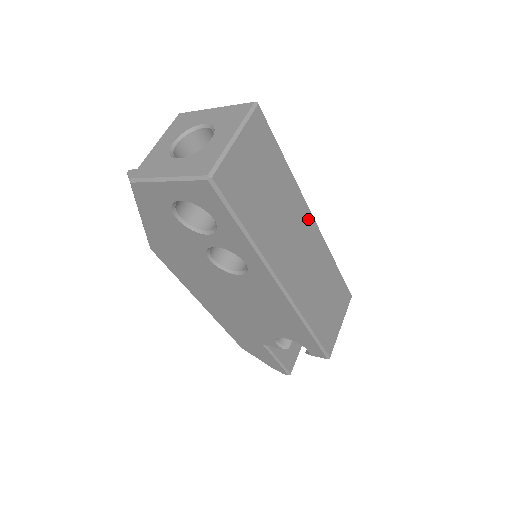
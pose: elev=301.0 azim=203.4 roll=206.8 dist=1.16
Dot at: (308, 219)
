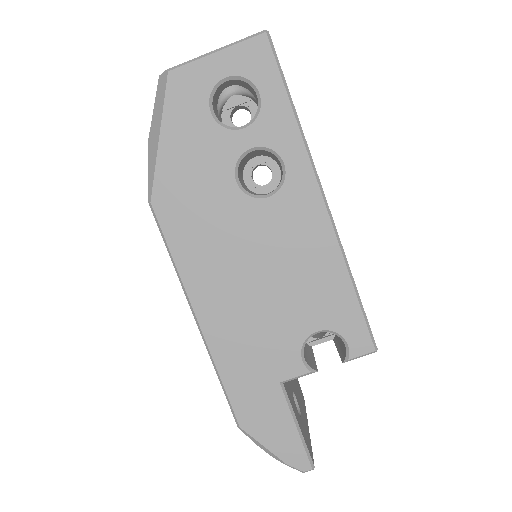
Dot at: occluded
